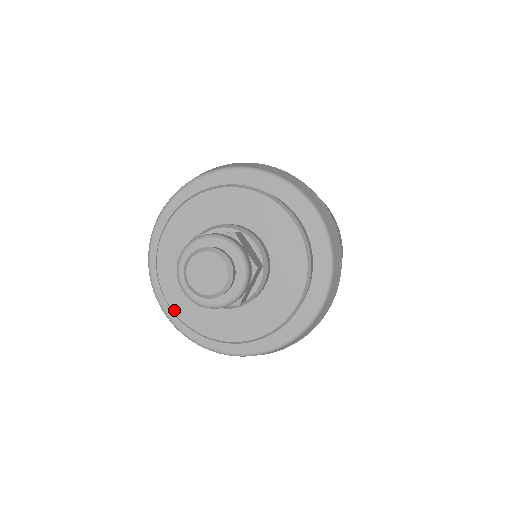
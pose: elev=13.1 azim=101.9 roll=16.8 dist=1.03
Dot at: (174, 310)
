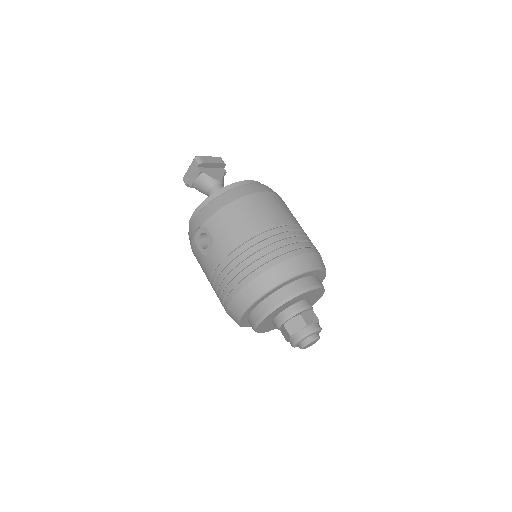
Dot at: (257, 330)
